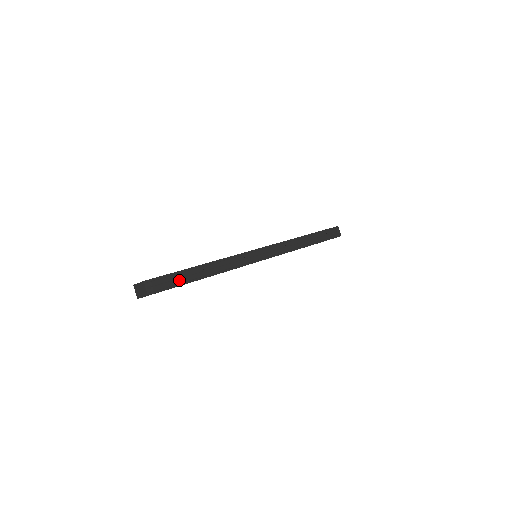
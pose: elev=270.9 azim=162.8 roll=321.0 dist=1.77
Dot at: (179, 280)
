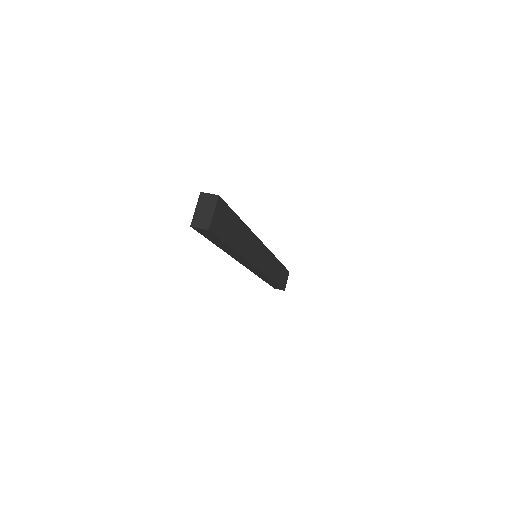
Dot at: occluded
